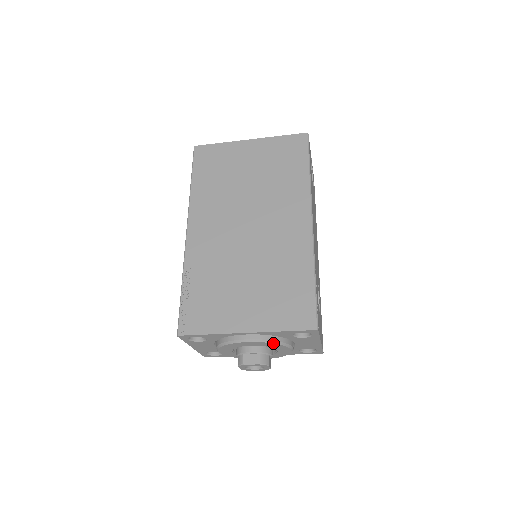
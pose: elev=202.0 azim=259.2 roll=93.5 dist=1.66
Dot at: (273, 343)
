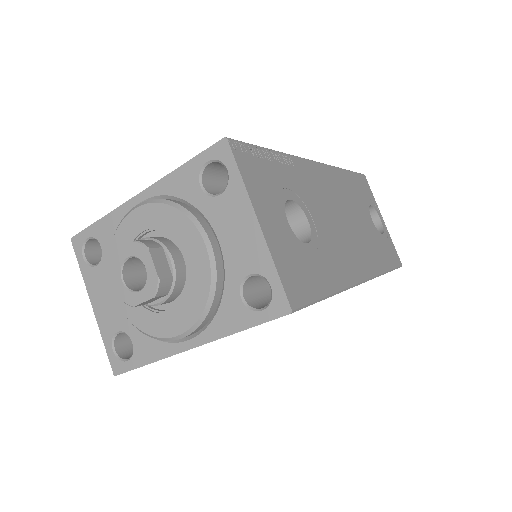
Dot at: (169, 205)
